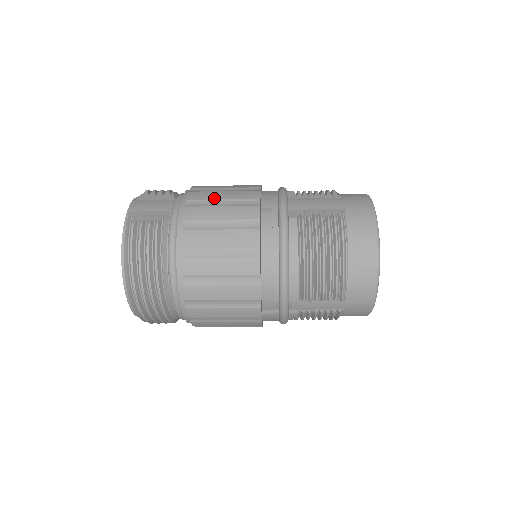
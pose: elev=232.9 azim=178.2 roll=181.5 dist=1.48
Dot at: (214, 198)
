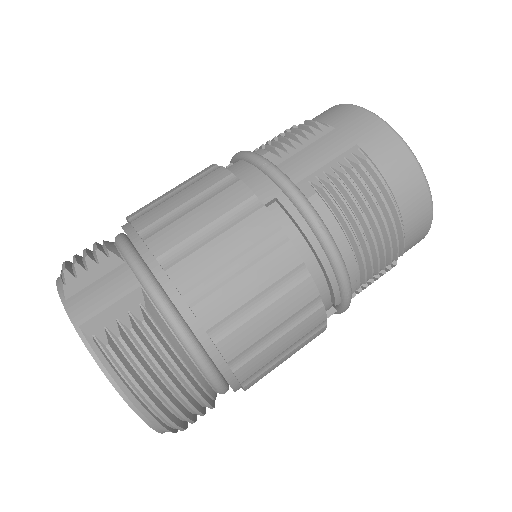
Dot at: (192, 231)
